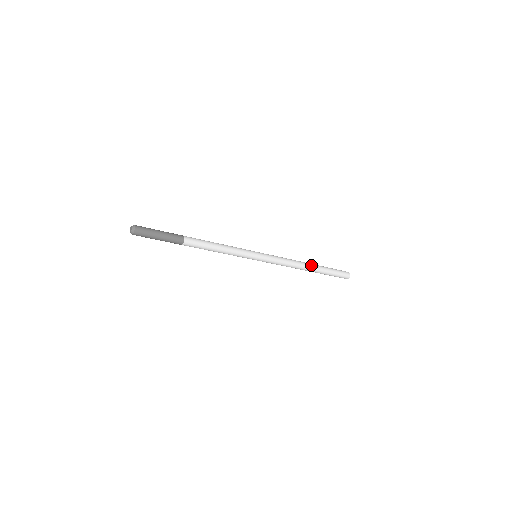
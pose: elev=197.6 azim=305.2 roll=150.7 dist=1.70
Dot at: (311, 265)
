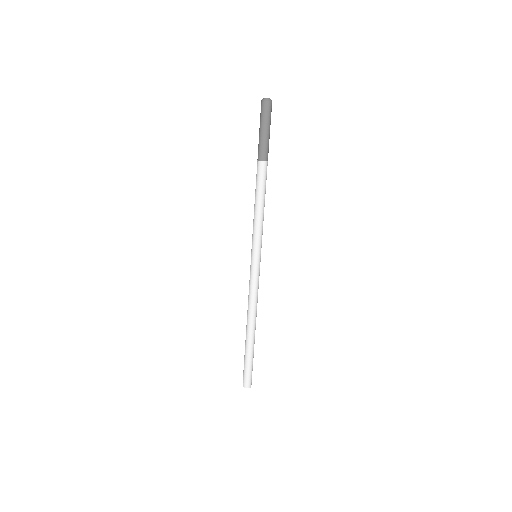
Dot at: occluded
